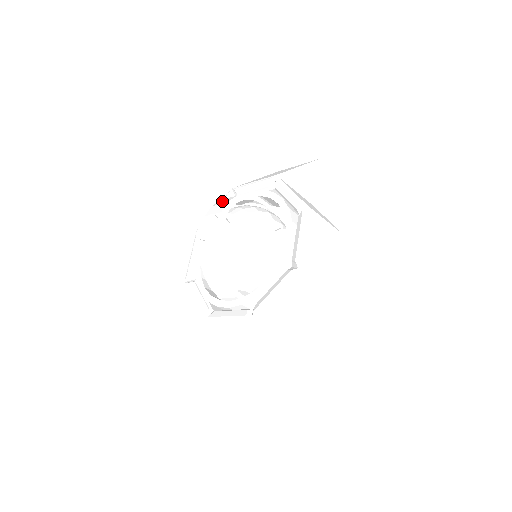
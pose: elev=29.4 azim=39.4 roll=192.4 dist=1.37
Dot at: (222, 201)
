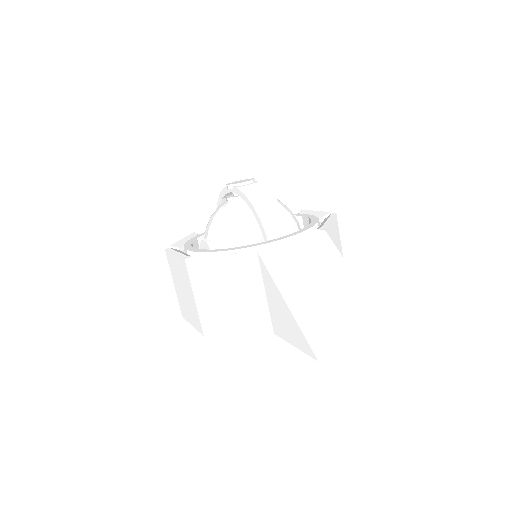
Dot at: occluded
